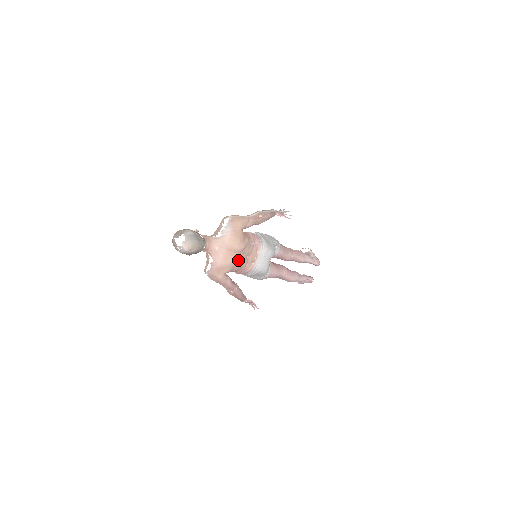
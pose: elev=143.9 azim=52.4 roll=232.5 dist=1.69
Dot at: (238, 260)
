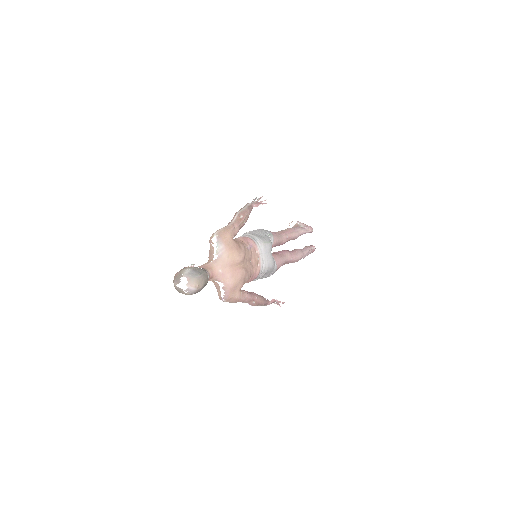
Dot at: (245, 270)
